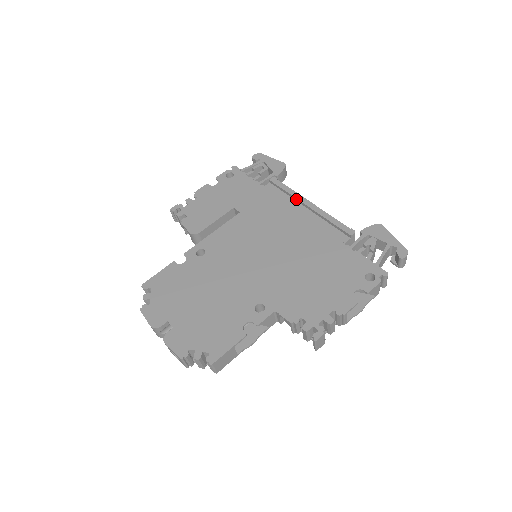
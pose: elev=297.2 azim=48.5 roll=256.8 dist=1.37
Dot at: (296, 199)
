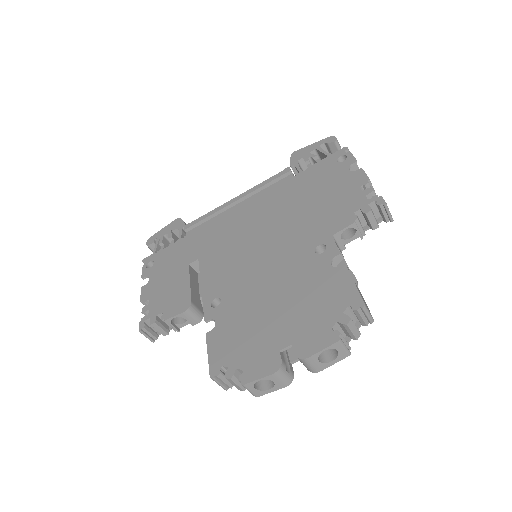
Dot at: (222, 210)
